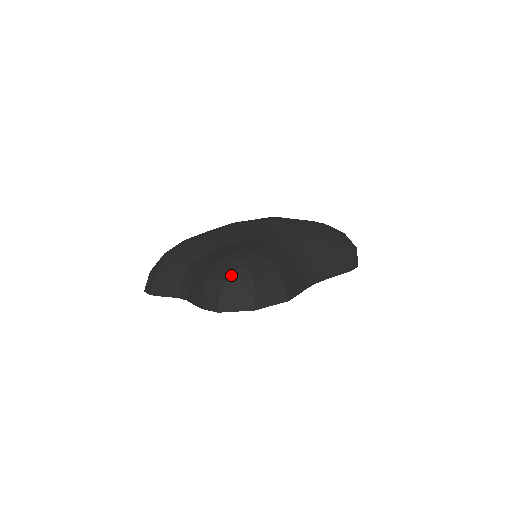
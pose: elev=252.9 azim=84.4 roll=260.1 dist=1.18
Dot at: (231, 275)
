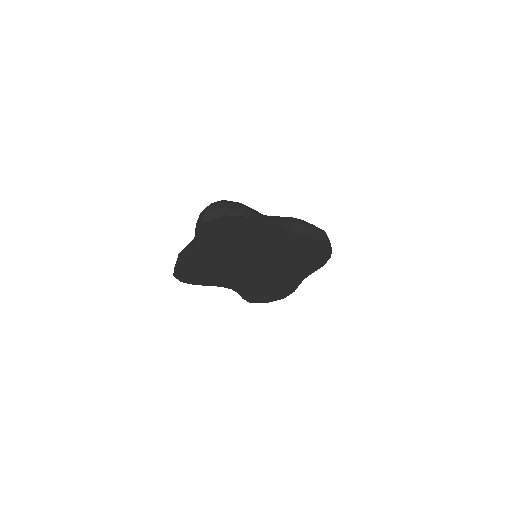
Dot at: (212, 204)
